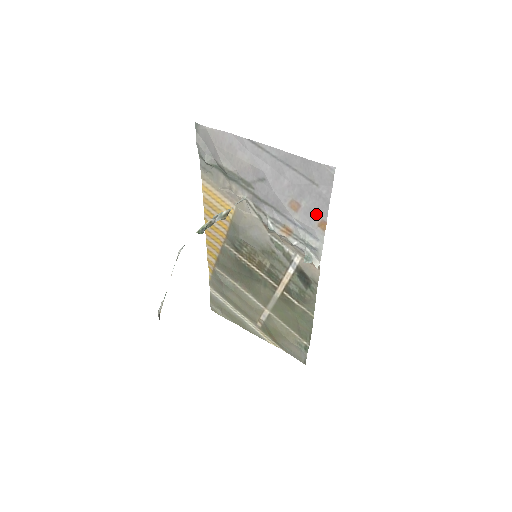
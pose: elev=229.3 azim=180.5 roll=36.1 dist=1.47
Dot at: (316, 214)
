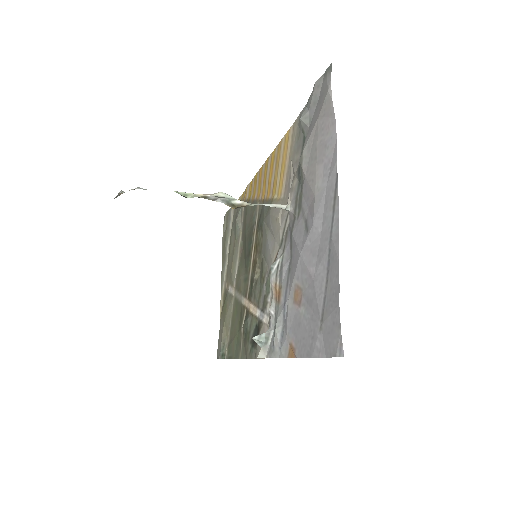
Dot at: (298, 336)
